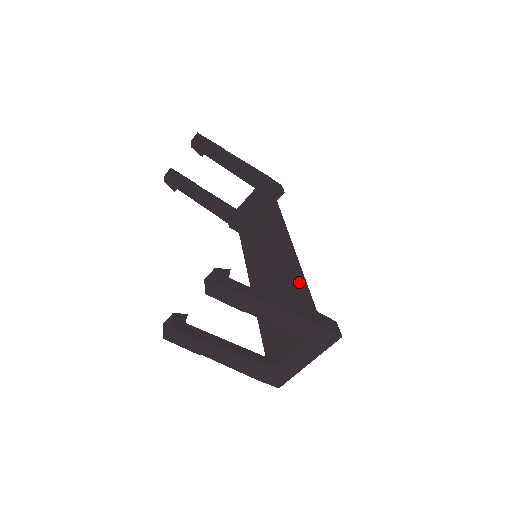
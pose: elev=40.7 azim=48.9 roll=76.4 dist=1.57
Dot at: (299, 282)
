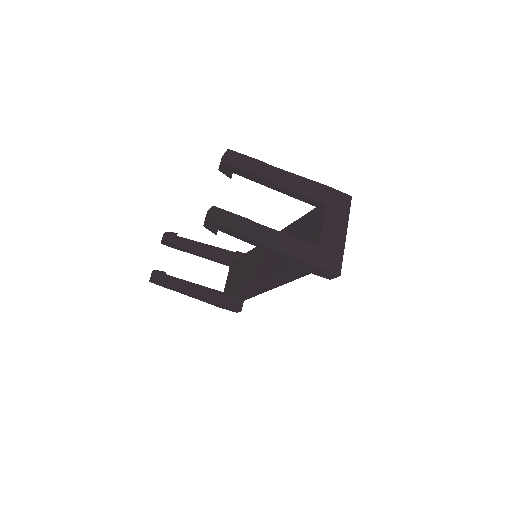
Dot at: occluded
